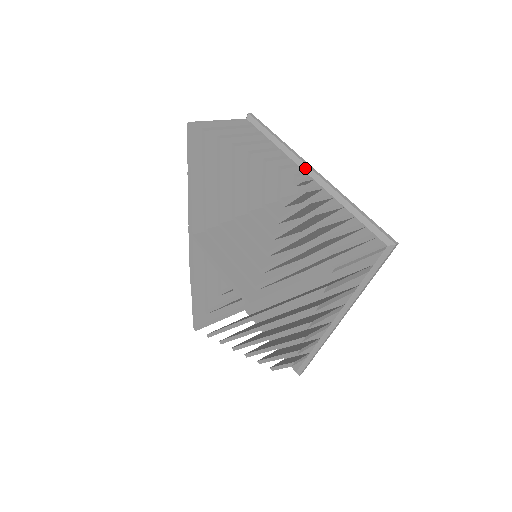
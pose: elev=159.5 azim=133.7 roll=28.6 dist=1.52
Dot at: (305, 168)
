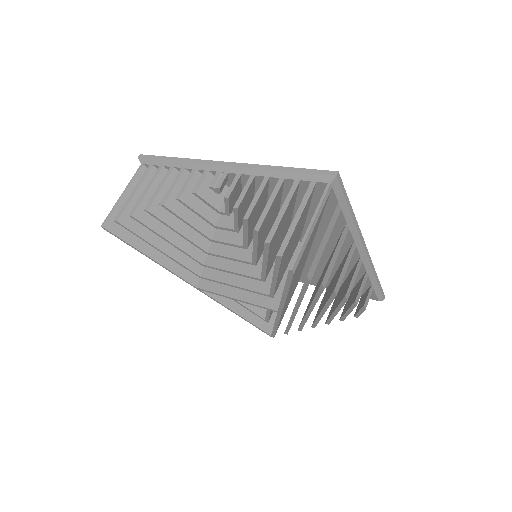
Dot at: (214, 168)
